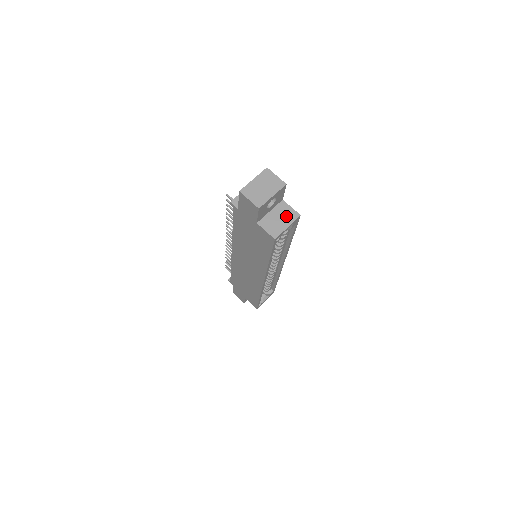
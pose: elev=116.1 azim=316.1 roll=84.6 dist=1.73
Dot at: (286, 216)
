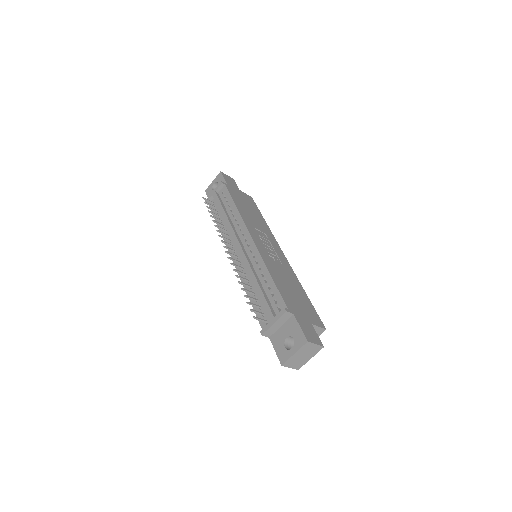
Dot at: occluded
